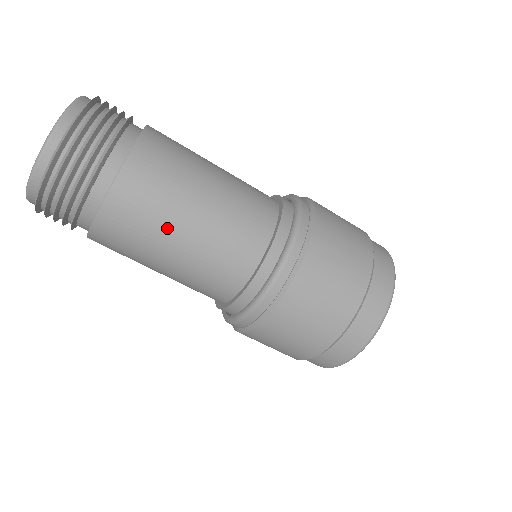
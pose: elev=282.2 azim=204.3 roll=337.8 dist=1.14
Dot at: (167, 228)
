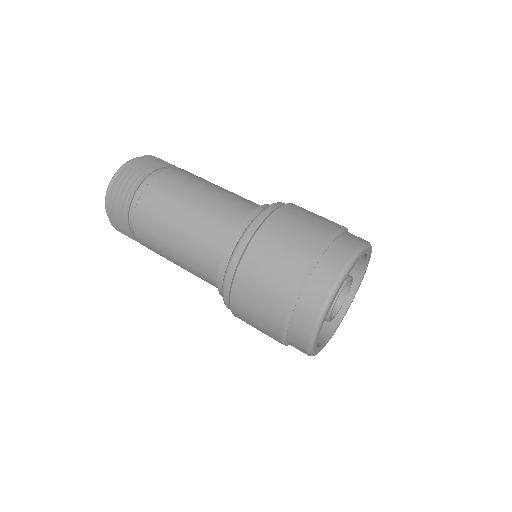
Dot at: (165, 246)
